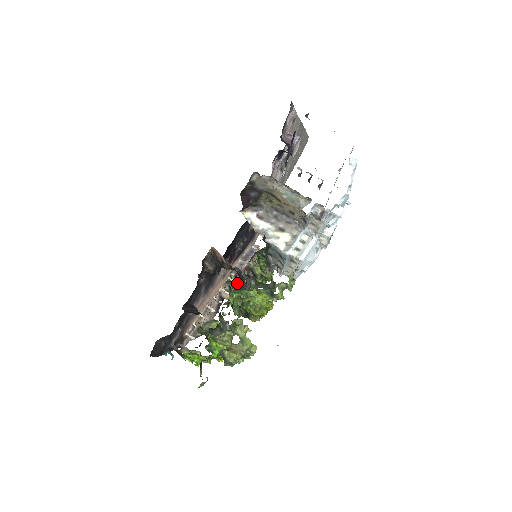
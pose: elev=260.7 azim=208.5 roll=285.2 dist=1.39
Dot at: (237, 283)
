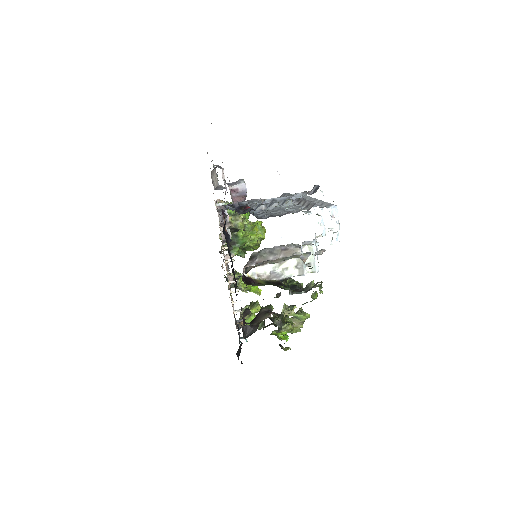
Dot at: occluded
